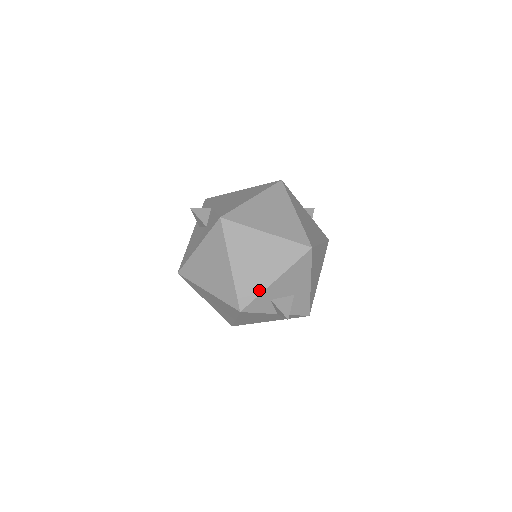
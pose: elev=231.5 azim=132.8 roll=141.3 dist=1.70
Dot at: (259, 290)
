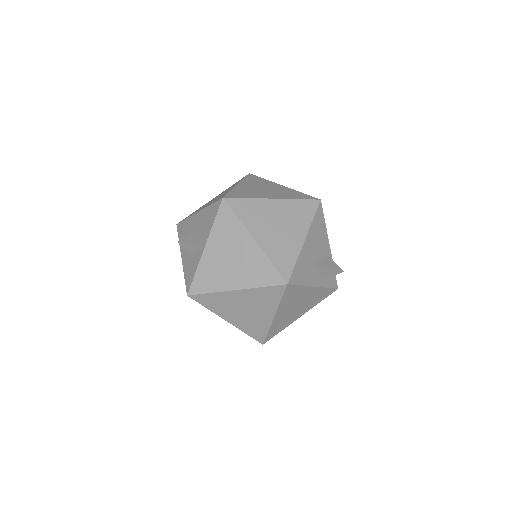
Dot at: occluded
